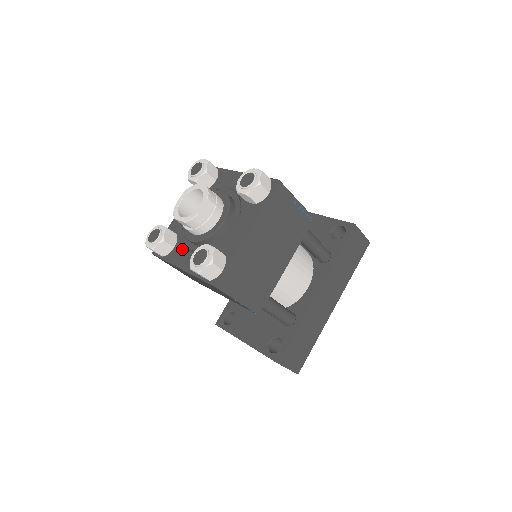
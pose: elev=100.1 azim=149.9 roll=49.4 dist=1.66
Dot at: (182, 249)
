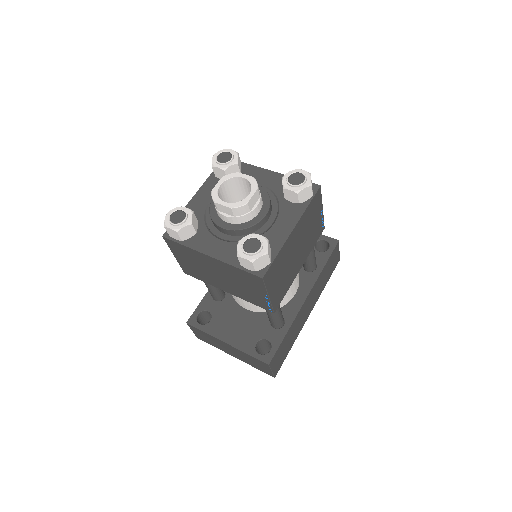
Dot at: (207, 236)
